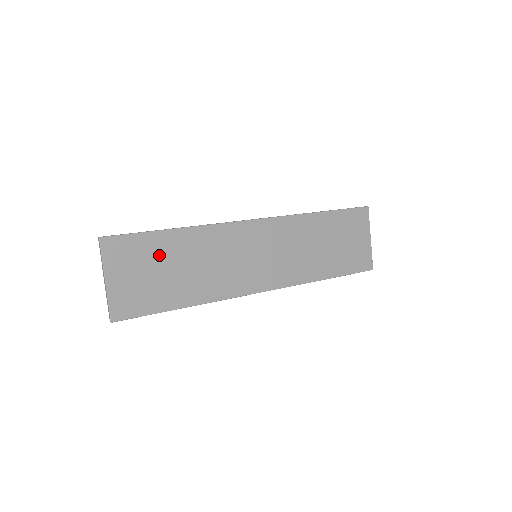
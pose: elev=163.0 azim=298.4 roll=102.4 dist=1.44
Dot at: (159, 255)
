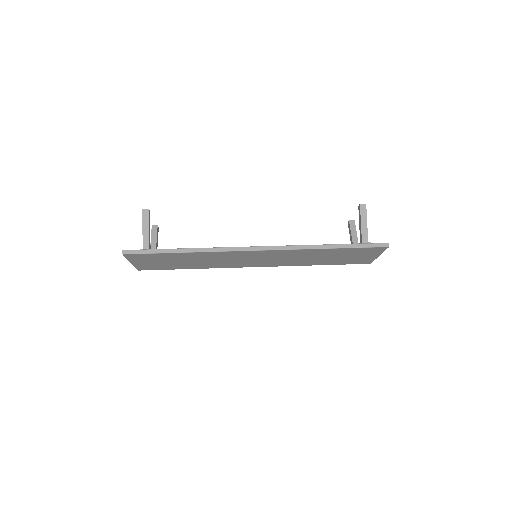
Dot at: (170, 258)
